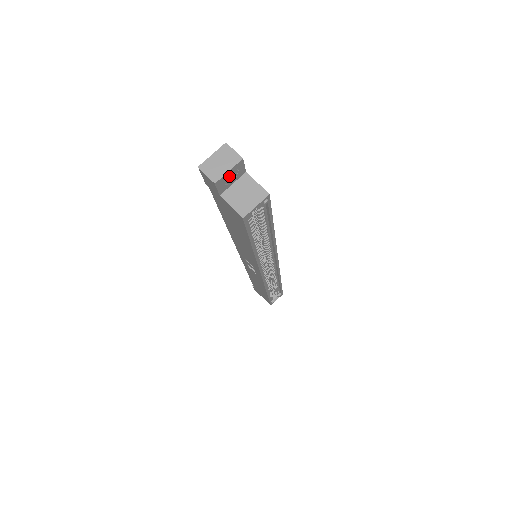
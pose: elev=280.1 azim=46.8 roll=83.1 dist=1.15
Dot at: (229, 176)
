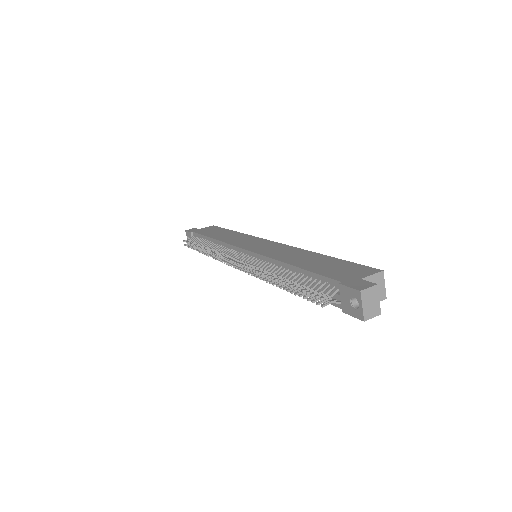
Dot at: occluded
